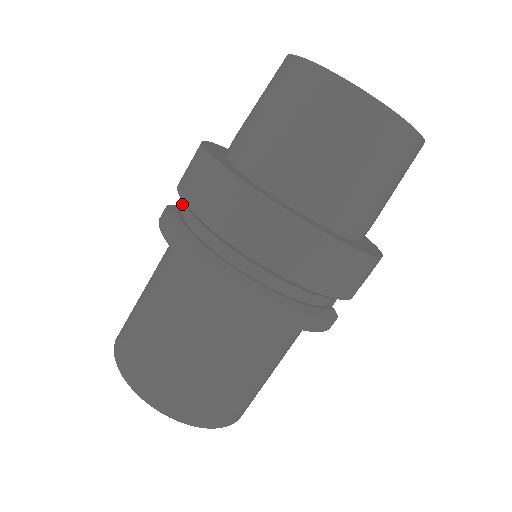
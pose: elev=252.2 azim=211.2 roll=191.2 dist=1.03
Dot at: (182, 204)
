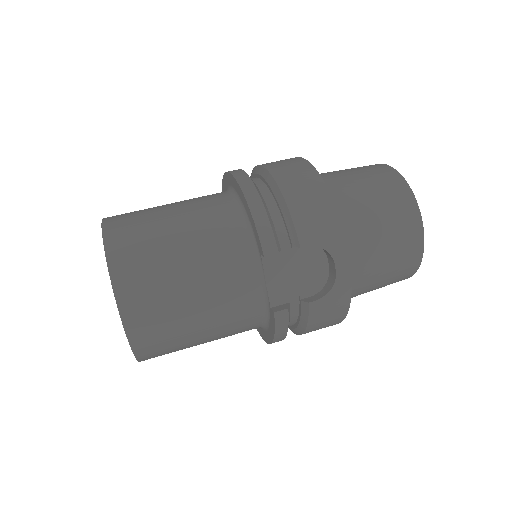
Dot at: occluded
